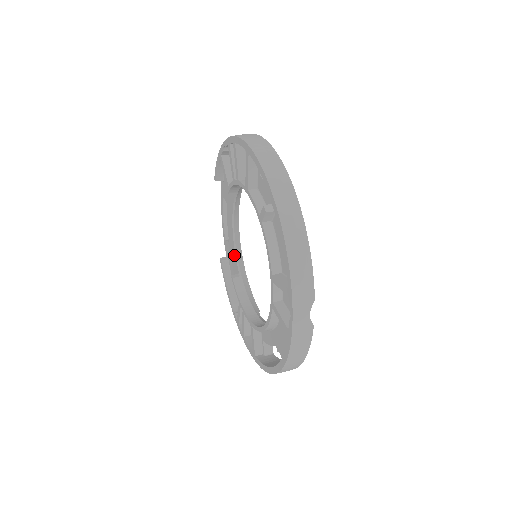
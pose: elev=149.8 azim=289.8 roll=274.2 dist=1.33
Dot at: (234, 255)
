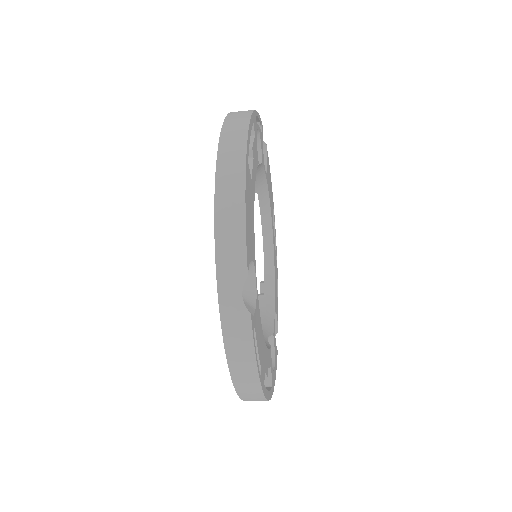
Dot at: (264, 272)
